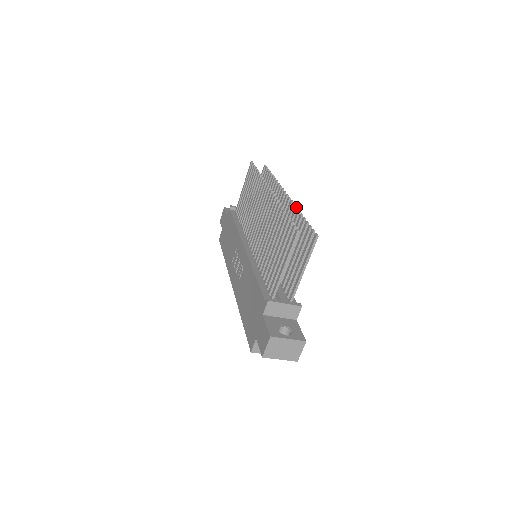
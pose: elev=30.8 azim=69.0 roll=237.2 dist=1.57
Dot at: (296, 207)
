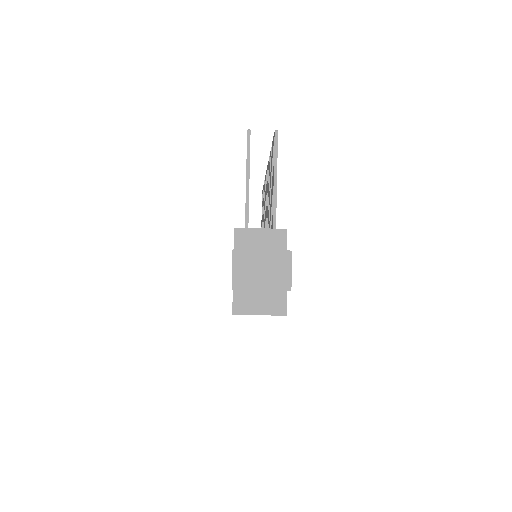
Dot at: (269, 156)
